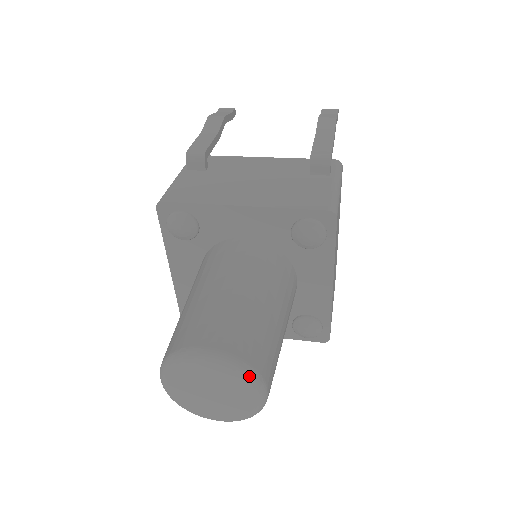
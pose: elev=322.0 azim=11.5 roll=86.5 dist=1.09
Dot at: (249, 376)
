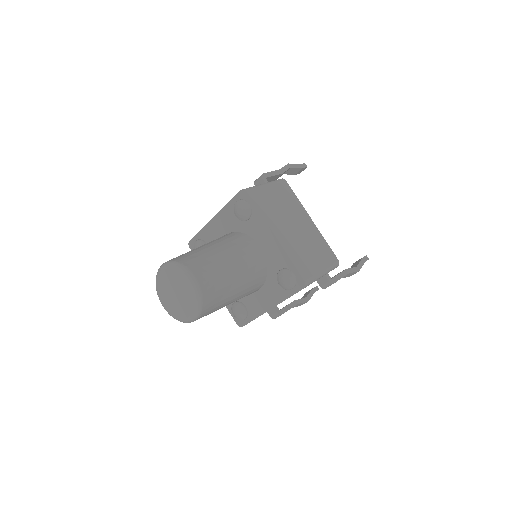
Dot at: (178, 267)
